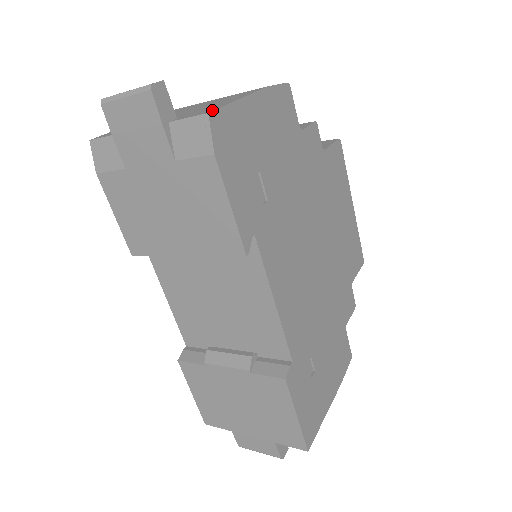
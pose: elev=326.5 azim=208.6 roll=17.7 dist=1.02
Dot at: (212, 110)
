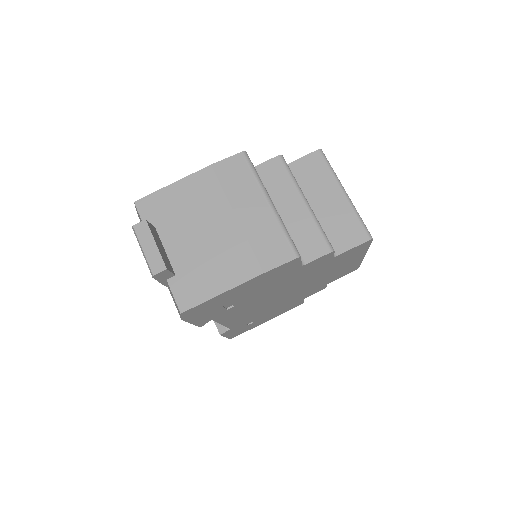
Dot at: (187, 308)
